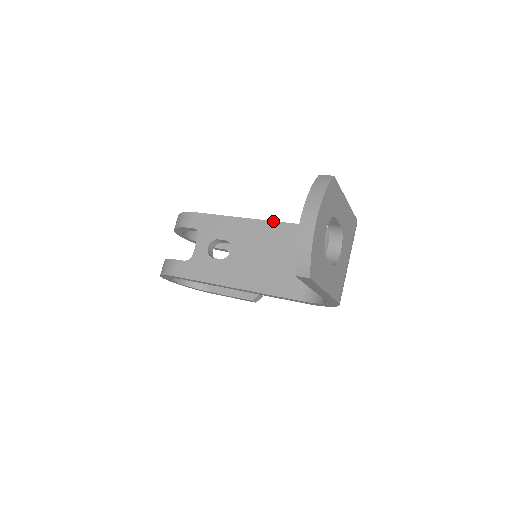
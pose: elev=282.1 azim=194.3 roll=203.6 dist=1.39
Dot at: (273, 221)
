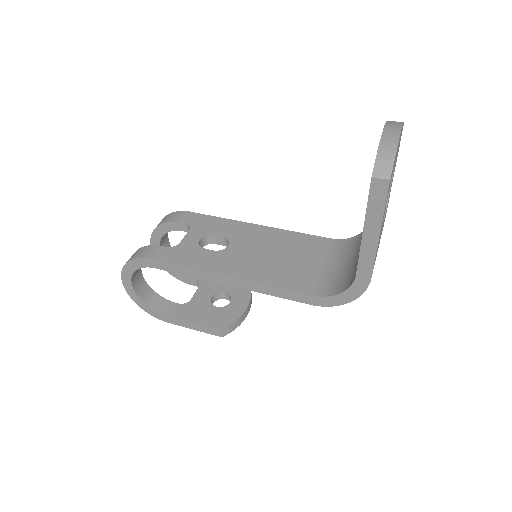
Dot at: (281, 229)
